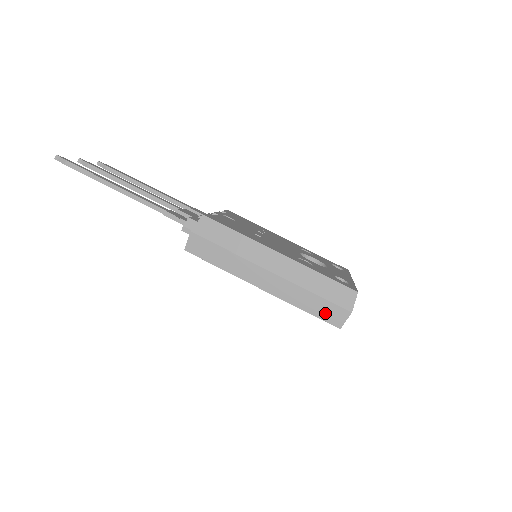
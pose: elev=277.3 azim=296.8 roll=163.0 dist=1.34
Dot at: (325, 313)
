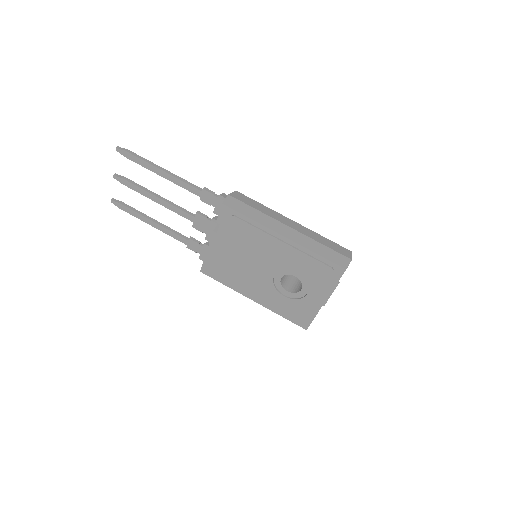
Dot at: (333, 258)
